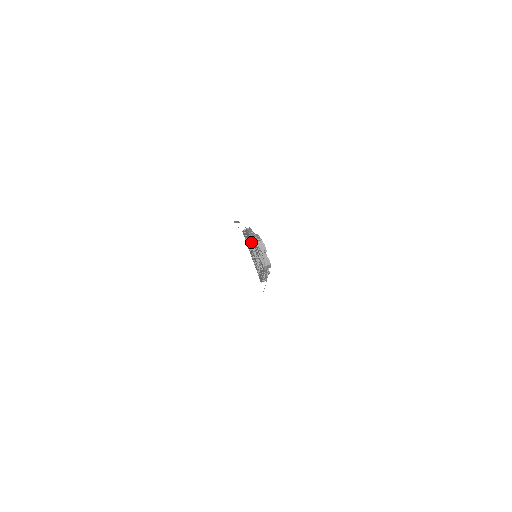
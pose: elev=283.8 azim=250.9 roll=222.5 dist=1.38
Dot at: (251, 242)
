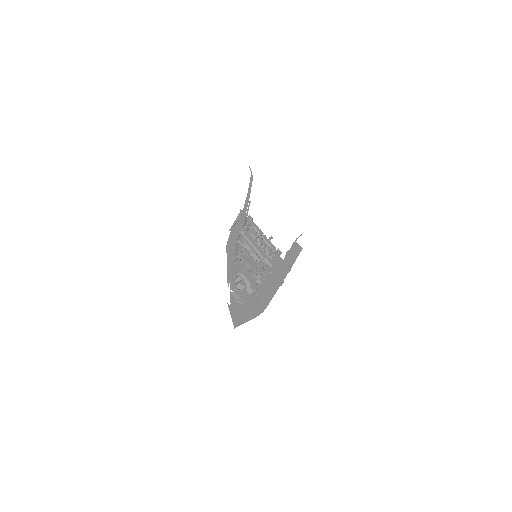
Dot at: (242, 259)
